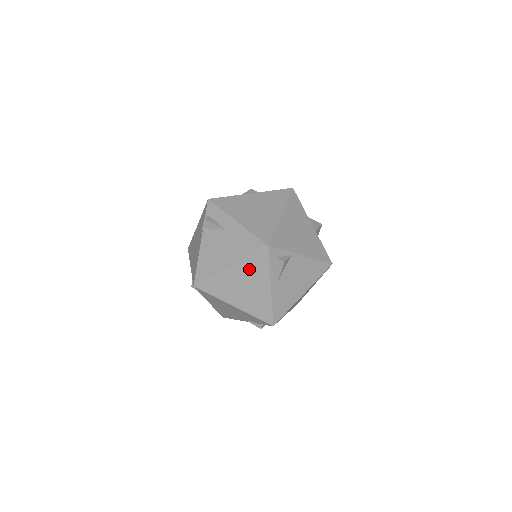
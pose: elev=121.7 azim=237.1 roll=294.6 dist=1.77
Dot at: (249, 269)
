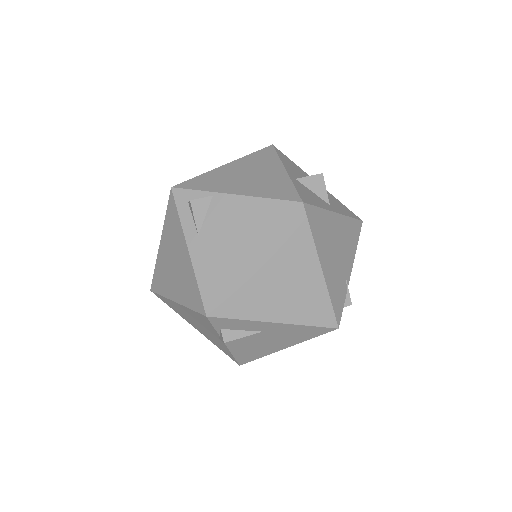
Dot at: (170, 234)
